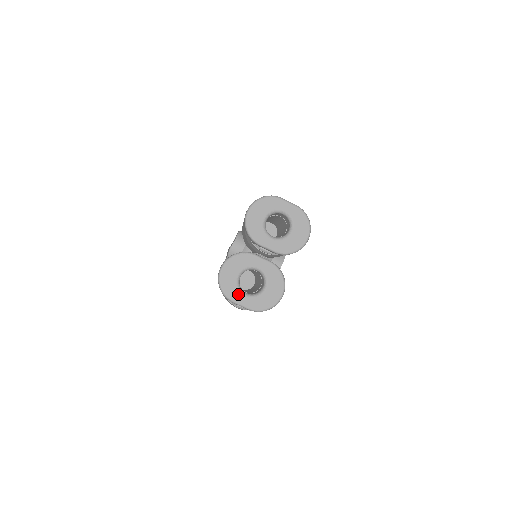
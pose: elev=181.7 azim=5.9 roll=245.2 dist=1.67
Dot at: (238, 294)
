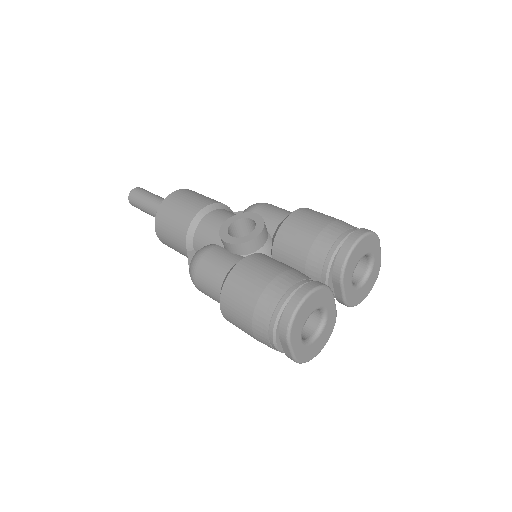
Dot at: (299, 336)
